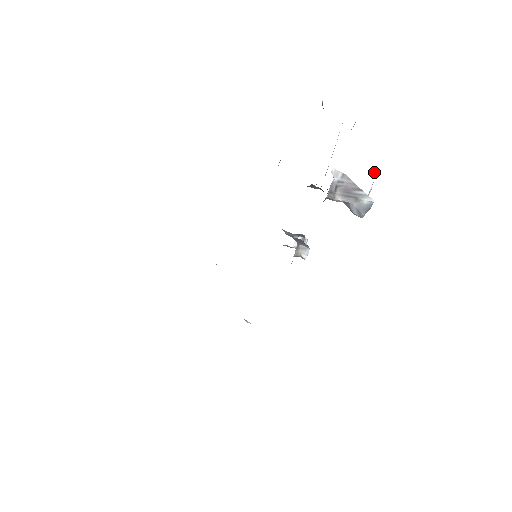
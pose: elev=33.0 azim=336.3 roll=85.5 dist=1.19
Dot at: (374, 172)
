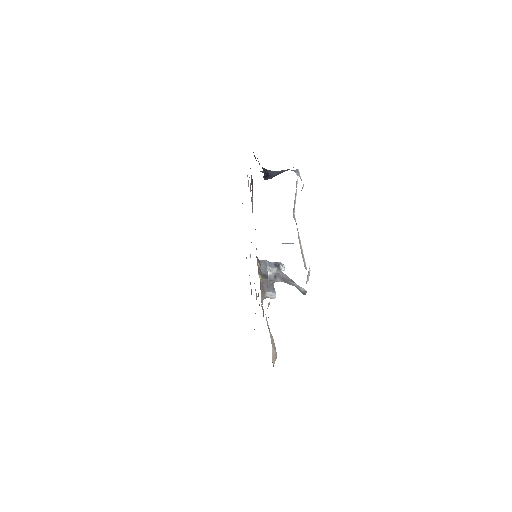
Dot at: occluded
